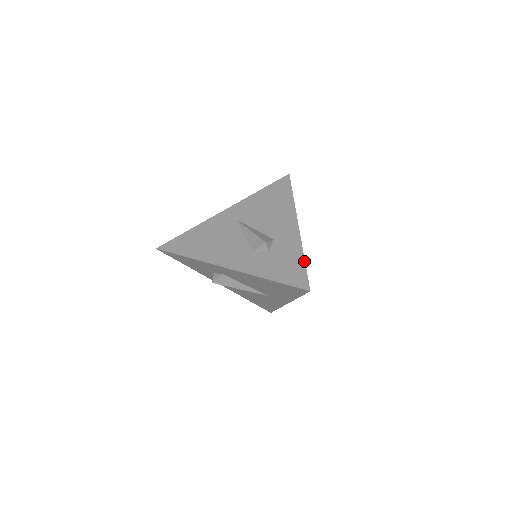
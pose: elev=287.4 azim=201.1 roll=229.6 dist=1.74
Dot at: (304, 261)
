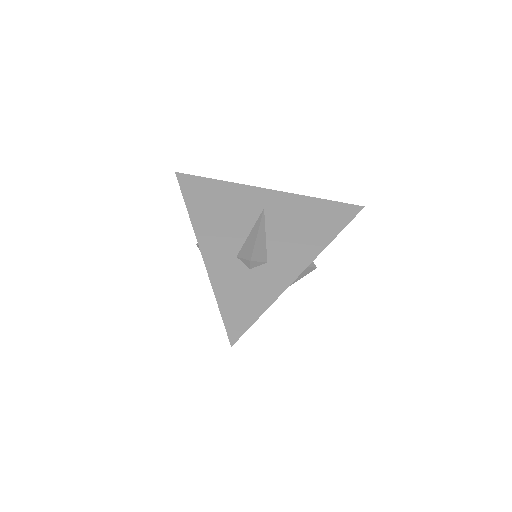
Dot at: (263, 312)
